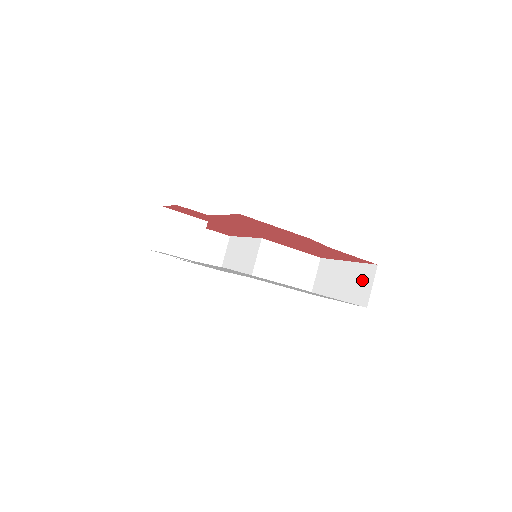
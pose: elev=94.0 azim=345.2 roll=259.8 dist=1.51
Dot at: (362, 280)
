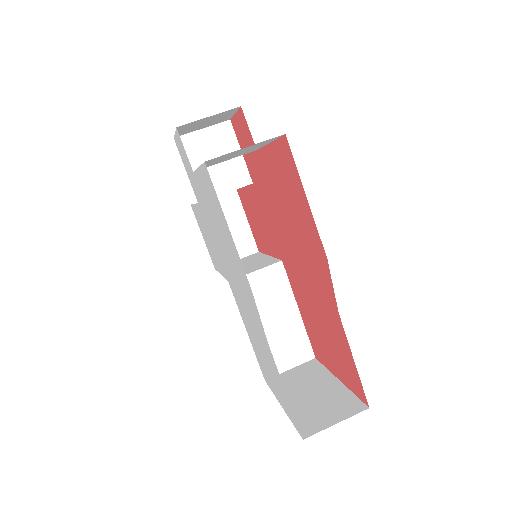
Dot at: (333, 408)
